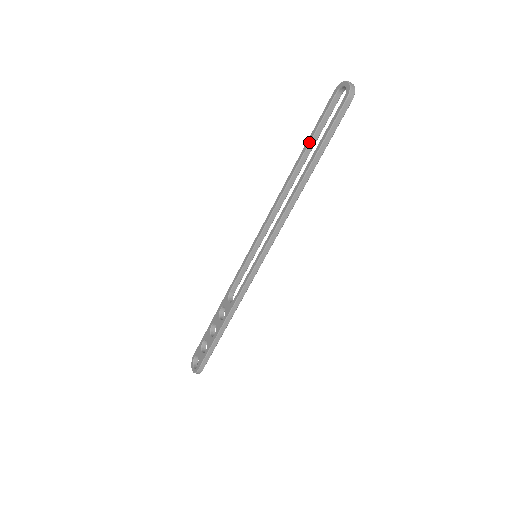
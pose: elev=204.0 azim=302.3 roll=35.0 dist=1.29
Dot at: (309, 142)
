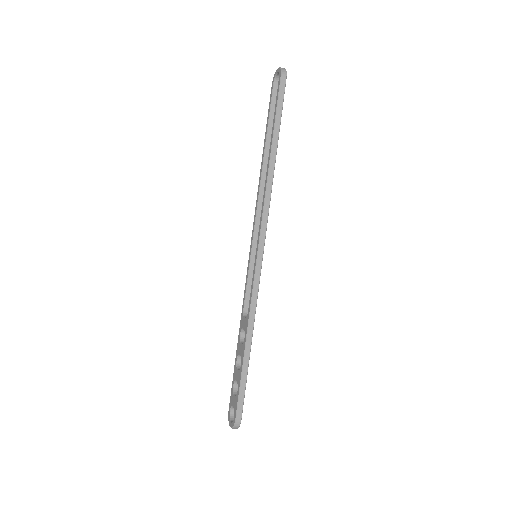
Dot at: (266, 131)
